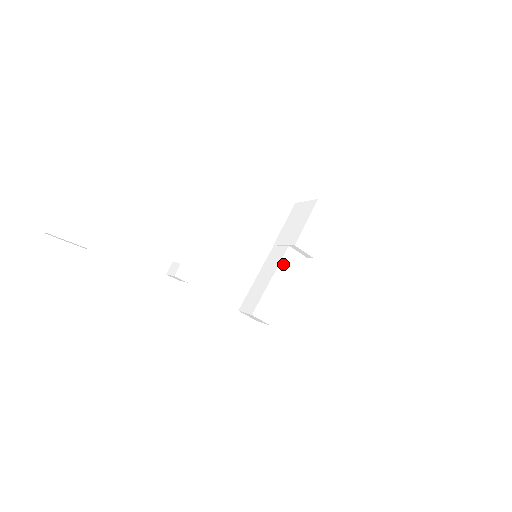
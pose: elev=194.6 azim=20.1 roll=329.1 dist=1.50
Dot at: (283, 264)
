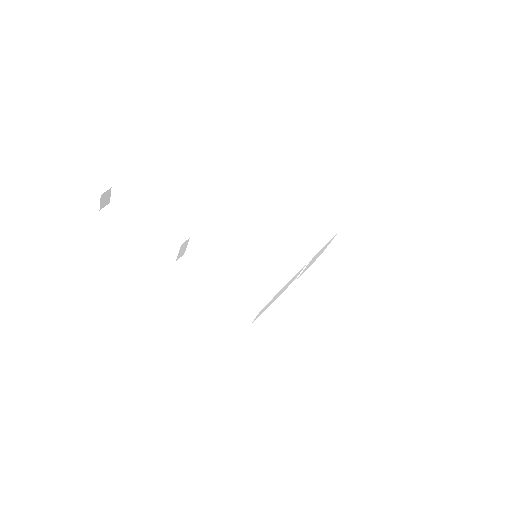
Dot at: (282, 261)
